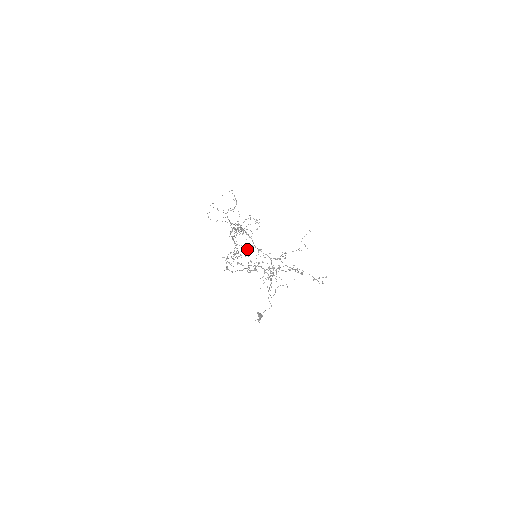
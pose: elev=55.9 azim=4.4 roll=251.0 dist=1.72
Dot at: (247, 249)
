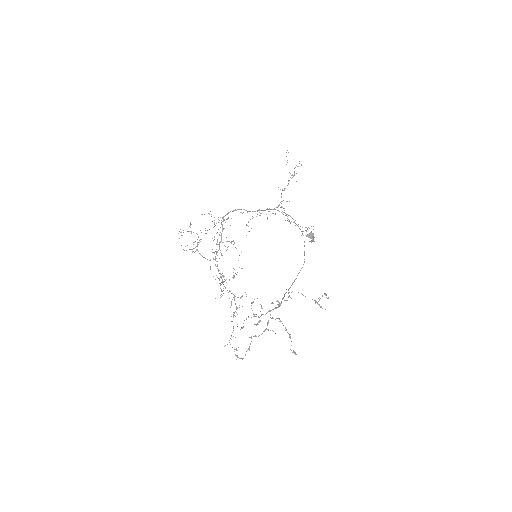
Dot at: occluded
